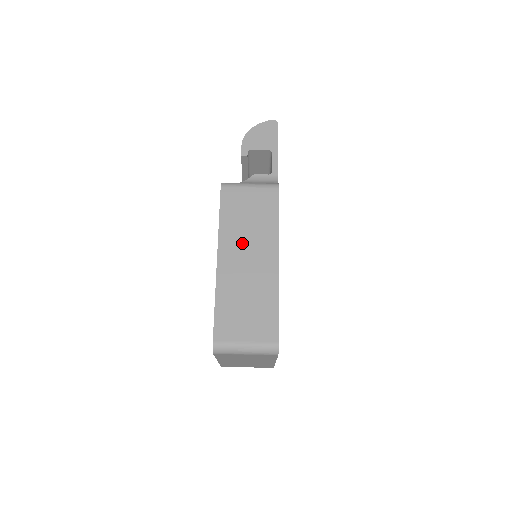
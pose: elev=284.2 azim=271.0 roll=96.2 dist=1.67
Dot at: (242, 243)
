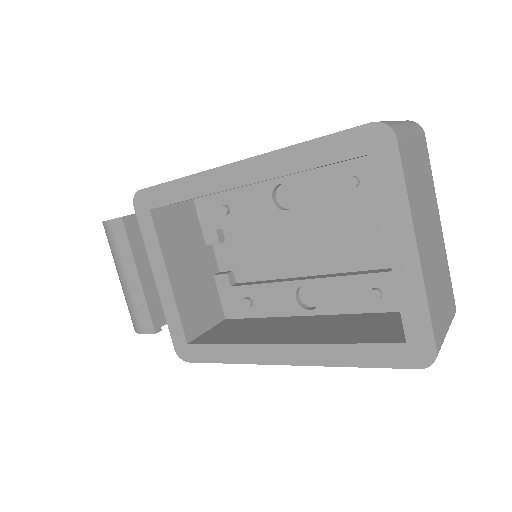
Dot at: occluded
